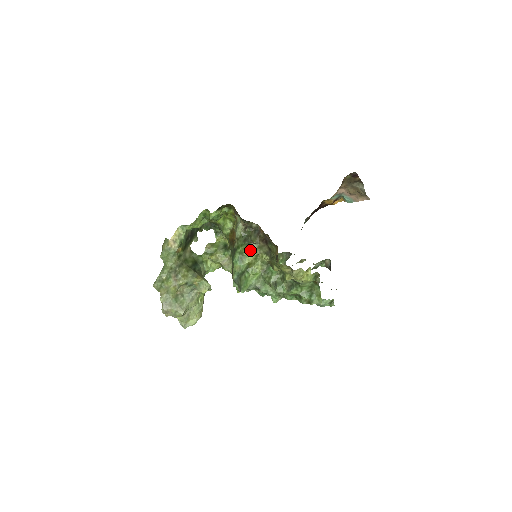
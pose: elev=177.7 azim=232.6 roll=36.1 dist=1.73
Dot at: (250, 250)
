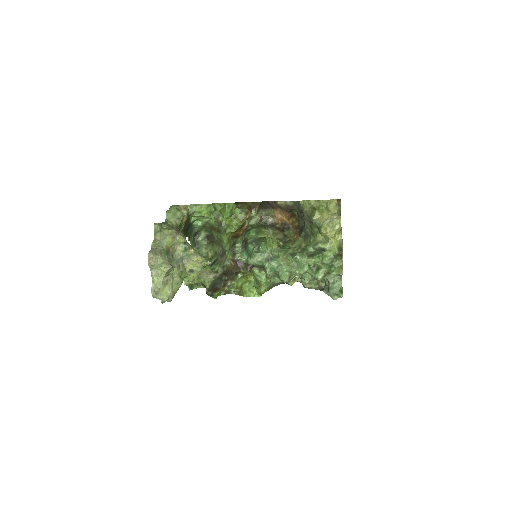
Dot at: (266, 231)
